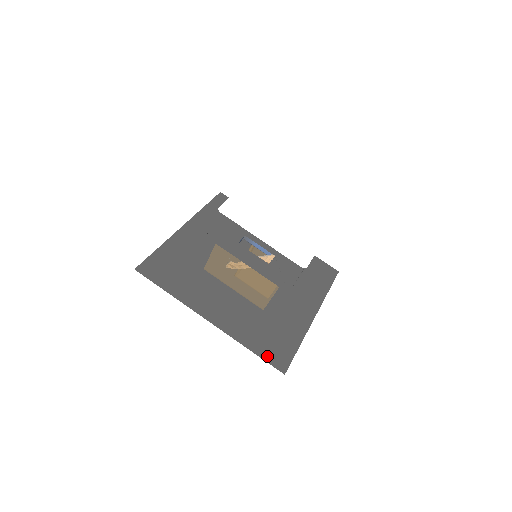
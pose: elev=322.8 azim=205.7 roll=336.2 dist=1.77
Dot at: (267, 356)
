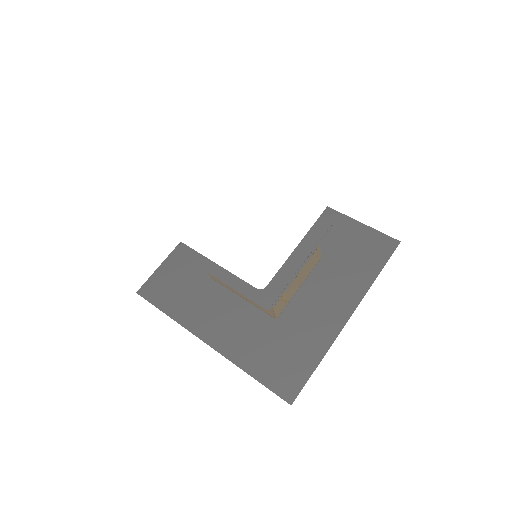
Dot at: (271, 382)
